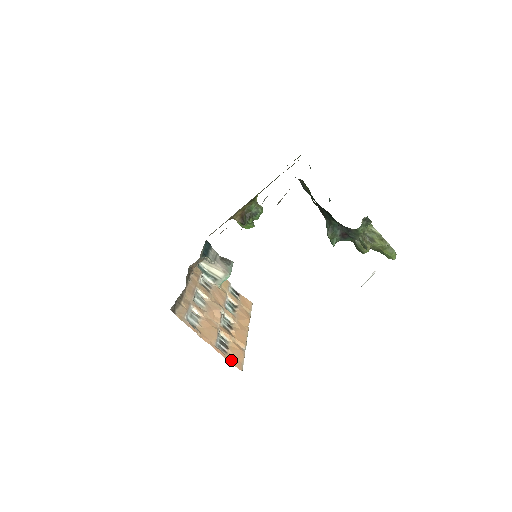
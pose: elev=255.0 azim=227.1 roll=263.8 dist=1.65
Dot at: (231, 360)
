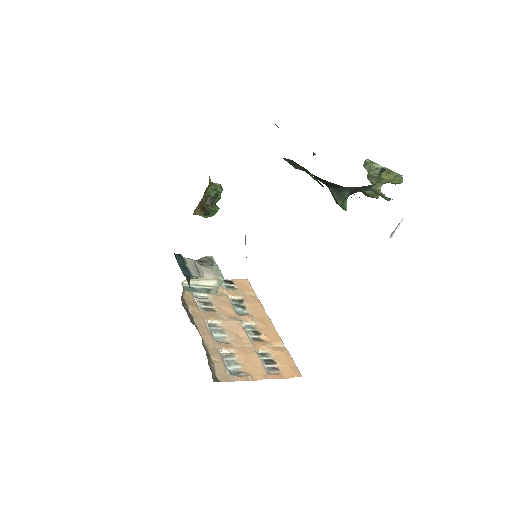
Dot at: (287, 374)
